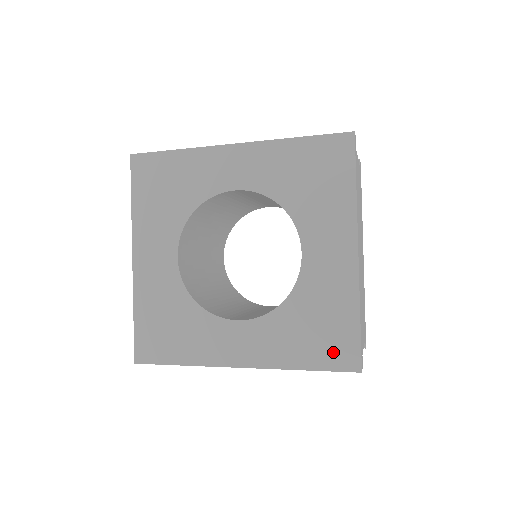
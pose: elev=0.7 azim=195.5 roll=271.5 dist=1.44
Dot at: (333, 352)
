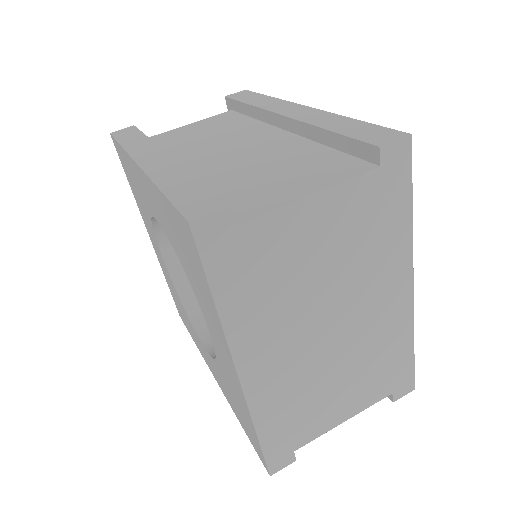
Dot at: (251, 437)
